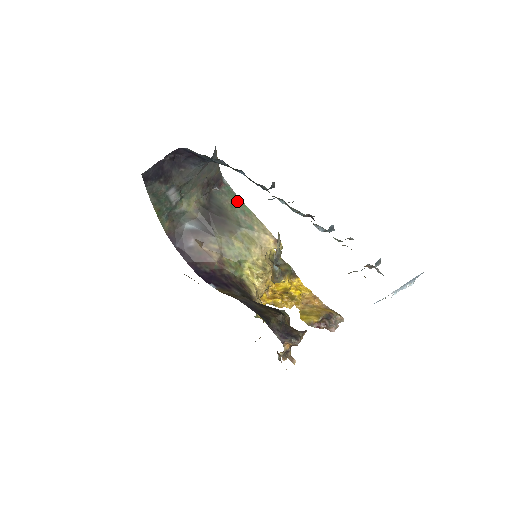
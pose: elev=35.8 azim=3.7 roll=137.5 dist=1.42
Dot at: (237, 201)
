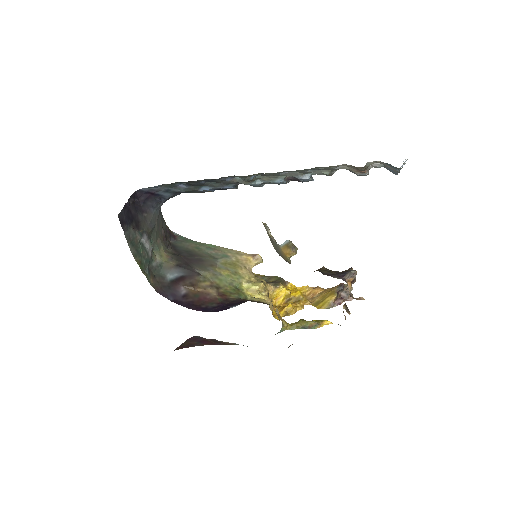
Dot at: (197, 244)
